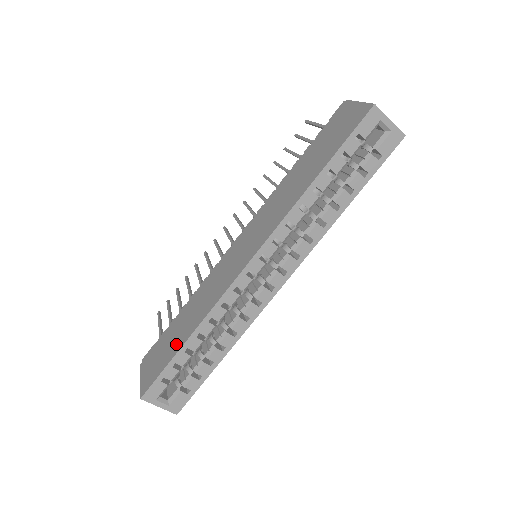
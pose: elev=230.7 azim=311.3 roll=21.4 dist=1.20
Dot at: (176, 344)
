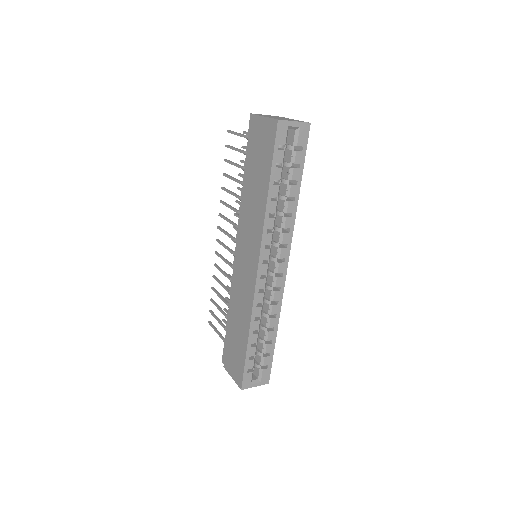
Dot at: (242, 345)
